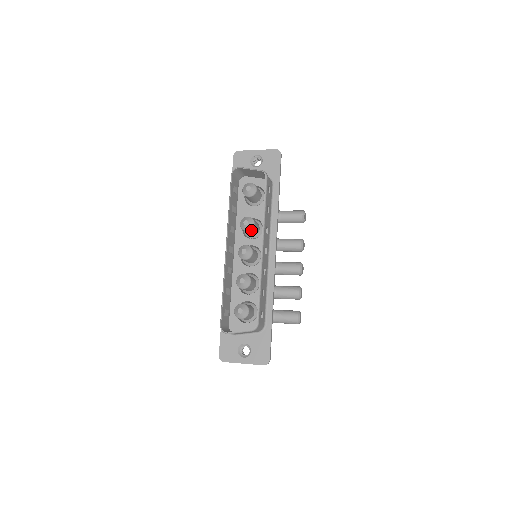
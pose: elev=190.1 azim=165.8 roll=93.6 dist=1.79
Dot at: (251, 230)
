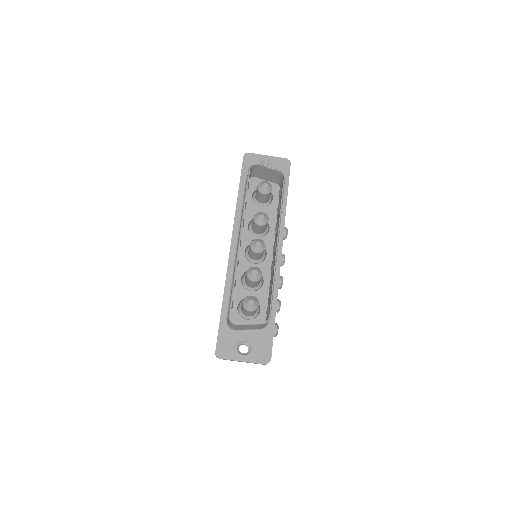
Dot at: (264, 226)
